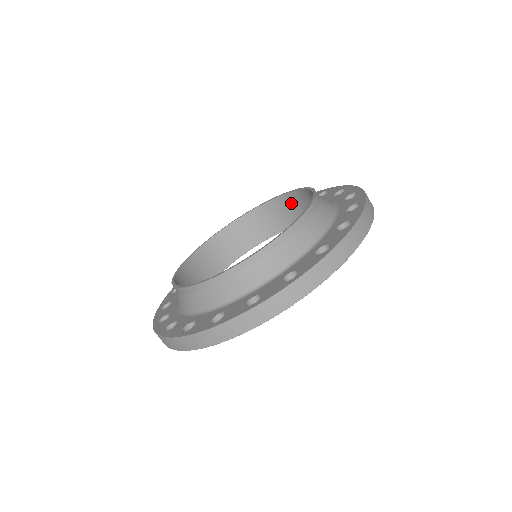
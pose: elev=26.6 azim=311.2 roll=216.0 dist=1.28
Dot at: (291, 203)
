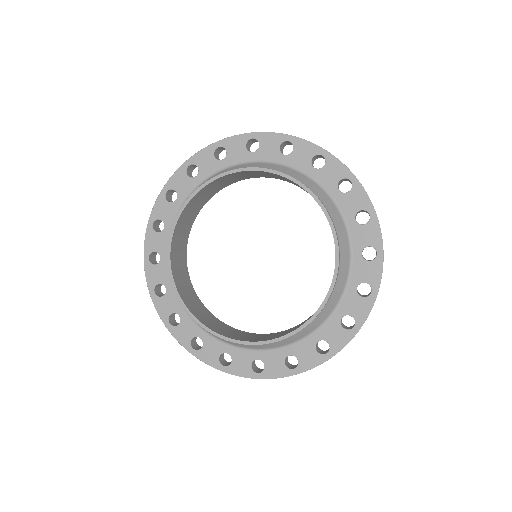
Dot at: (284, 178)
